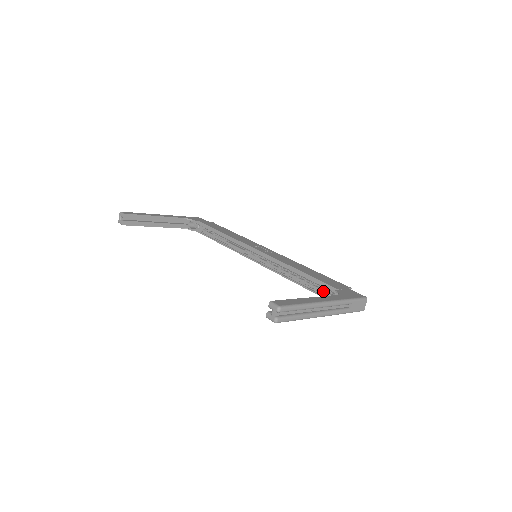
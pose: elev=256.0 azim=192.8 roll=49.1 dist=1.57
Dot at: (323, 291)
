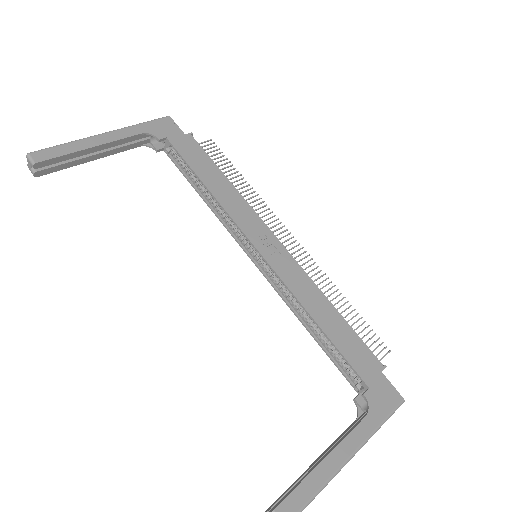
Dot at: (346, 368)
